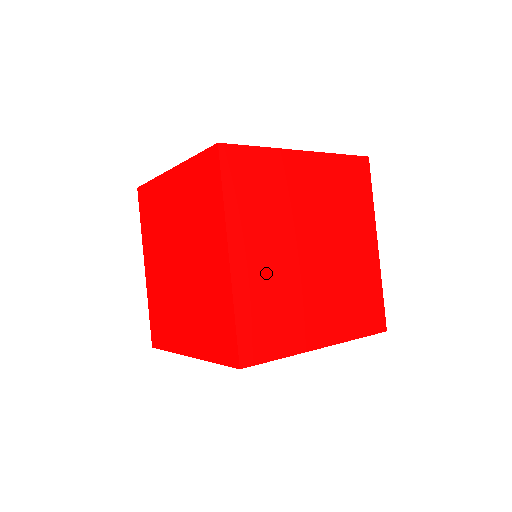
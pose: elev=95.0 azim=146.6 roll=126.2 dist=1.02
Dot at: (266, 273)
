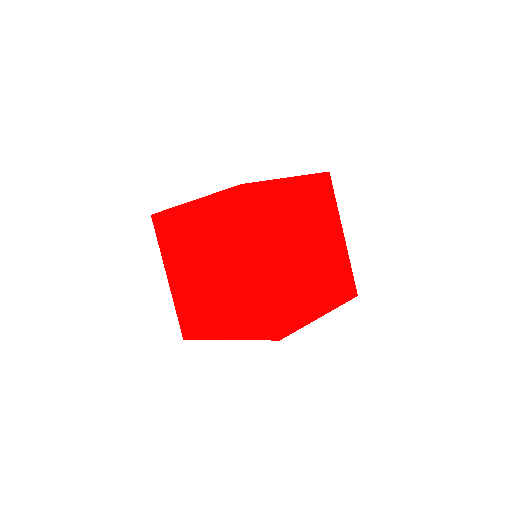
Dot at: (283, 271)
